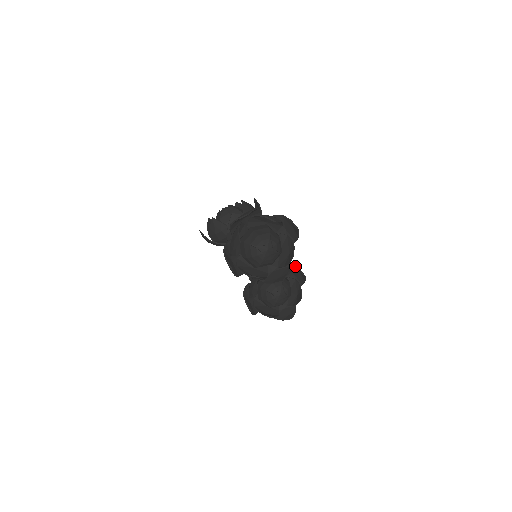
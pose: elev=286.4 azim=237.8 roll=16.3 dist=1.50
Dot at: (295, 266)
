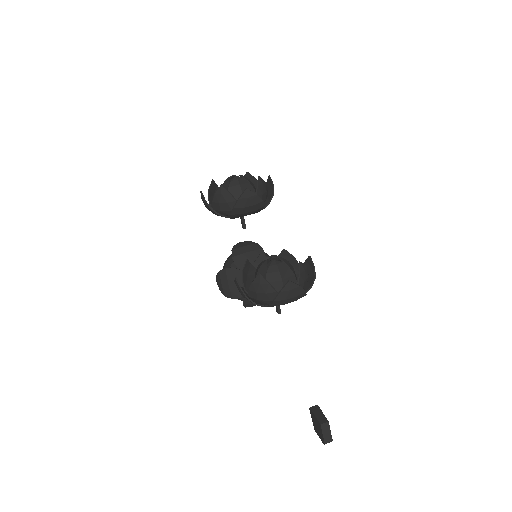
Dot at: (303, 263)
